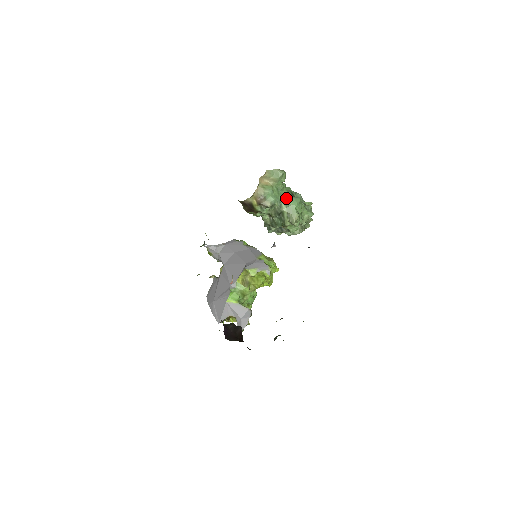
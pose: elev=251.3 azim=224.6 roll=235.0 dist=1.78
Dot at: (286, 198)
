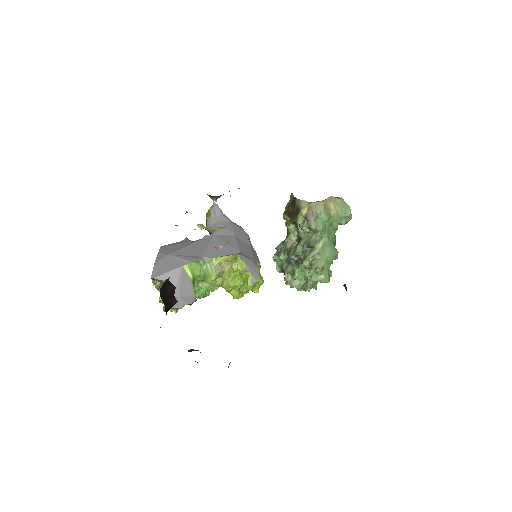
Dot at: (329, 239)
